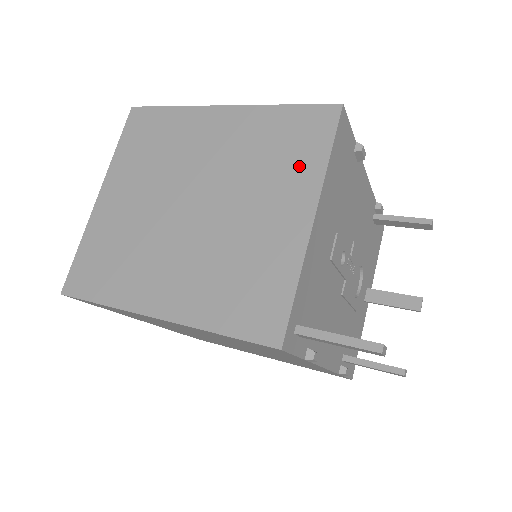
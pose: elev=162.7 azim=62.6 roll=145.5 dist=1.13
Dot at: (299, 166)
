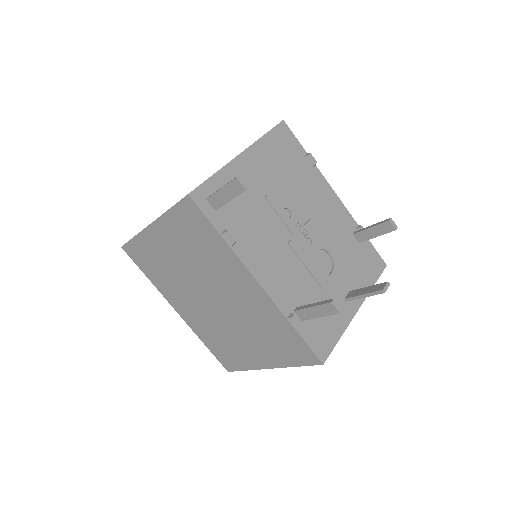
Dot at: occluded
